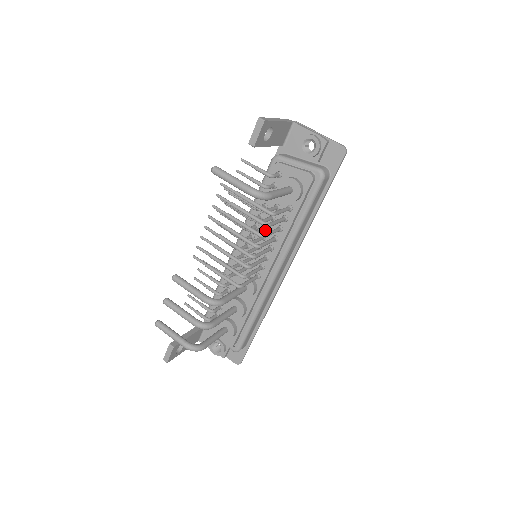
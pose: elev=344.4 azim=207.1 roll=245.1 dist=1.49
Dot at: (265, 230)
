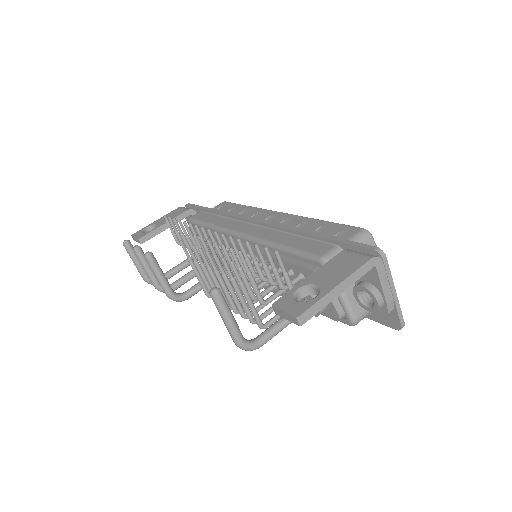
Dot at: occluded
